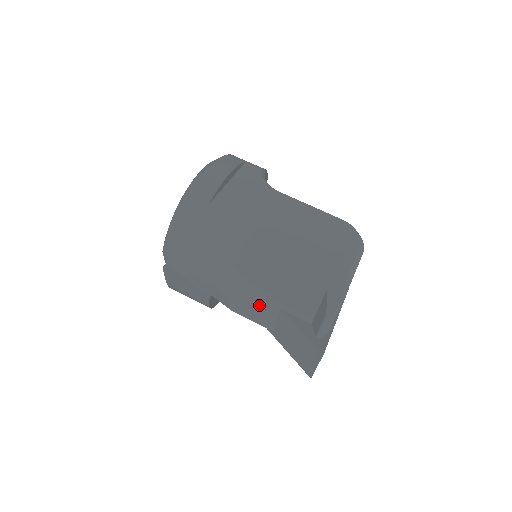
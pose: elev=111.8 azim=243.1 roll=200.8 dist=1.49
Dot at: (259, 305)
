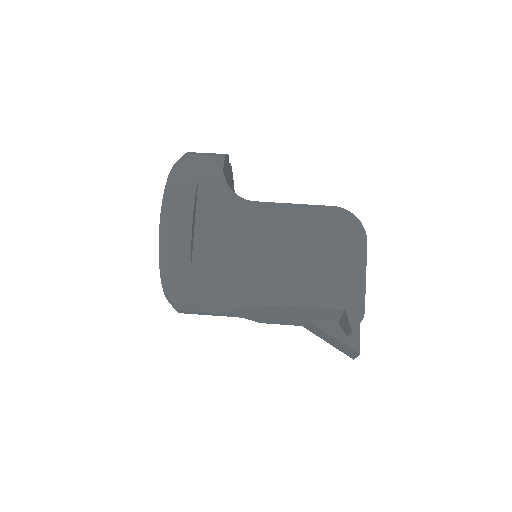
Dot at: (283, 319)
